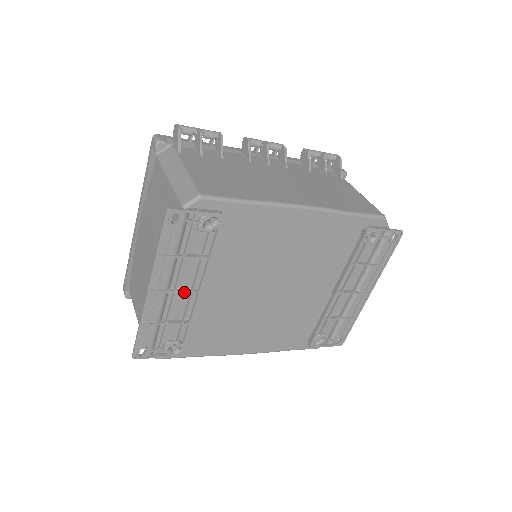
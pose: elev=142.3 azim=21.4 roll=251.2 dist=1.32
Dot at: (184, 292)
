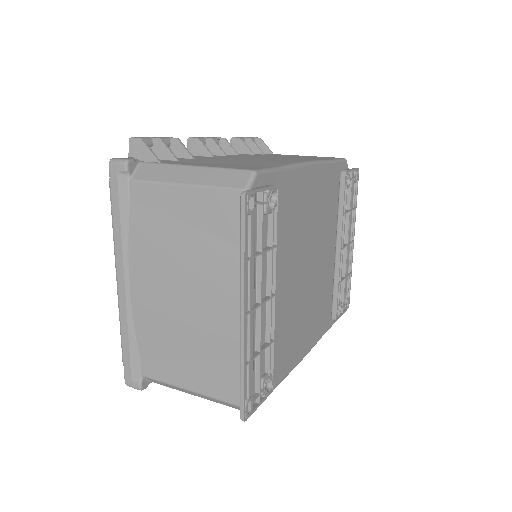
Dot at: (266, 301)
